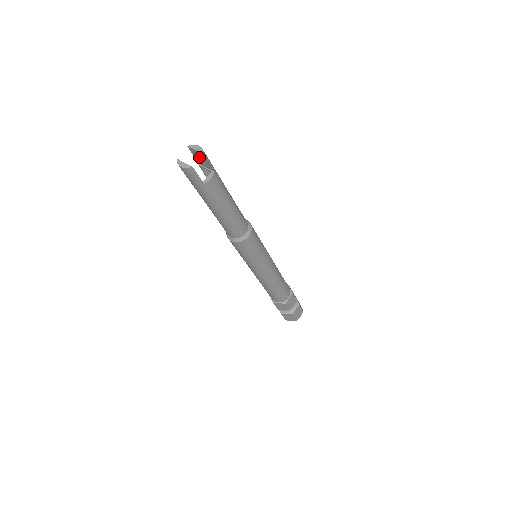
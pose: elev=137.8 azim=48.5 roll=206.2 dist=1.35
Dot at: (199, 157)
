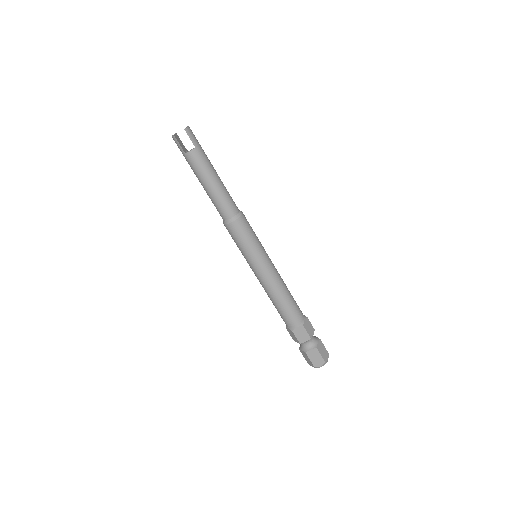
Dot at: occluded
